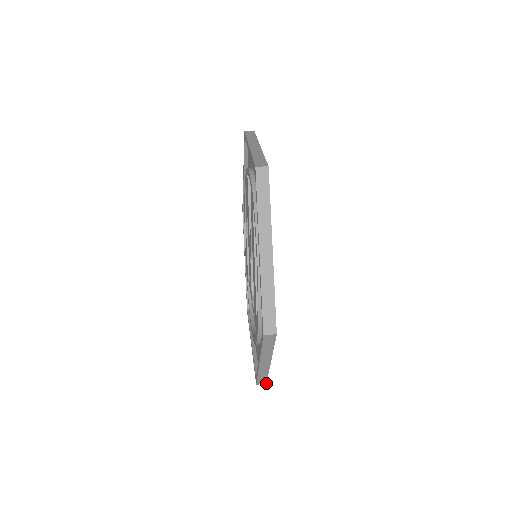
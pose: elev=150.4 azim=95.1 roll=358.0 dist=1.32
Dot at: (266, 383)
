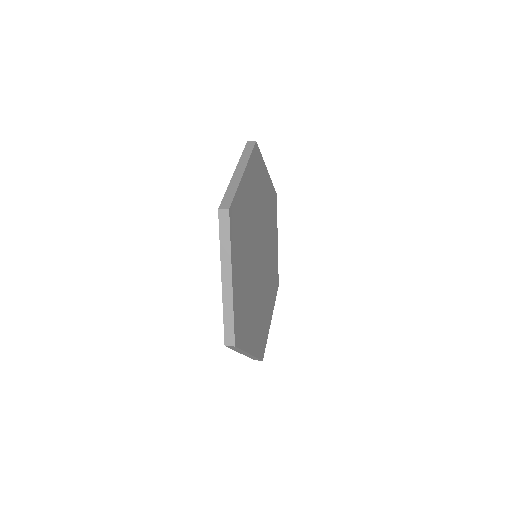
Dot at: (262, 360)
